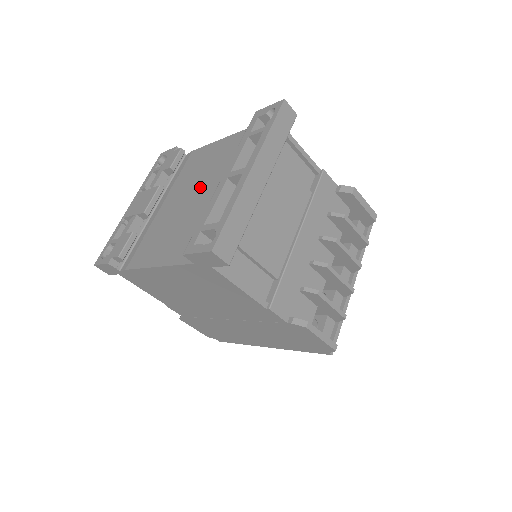
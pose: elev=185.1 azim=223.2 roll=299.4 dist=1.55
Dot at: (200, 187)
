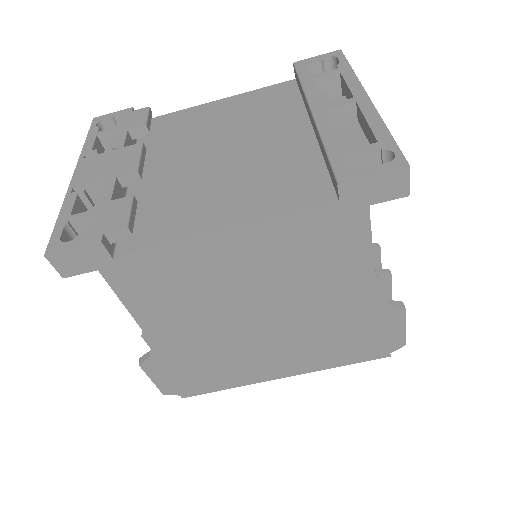
Dot at: (234, 140)
